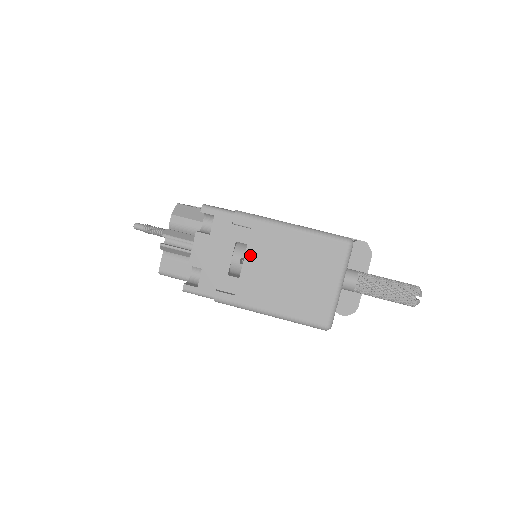
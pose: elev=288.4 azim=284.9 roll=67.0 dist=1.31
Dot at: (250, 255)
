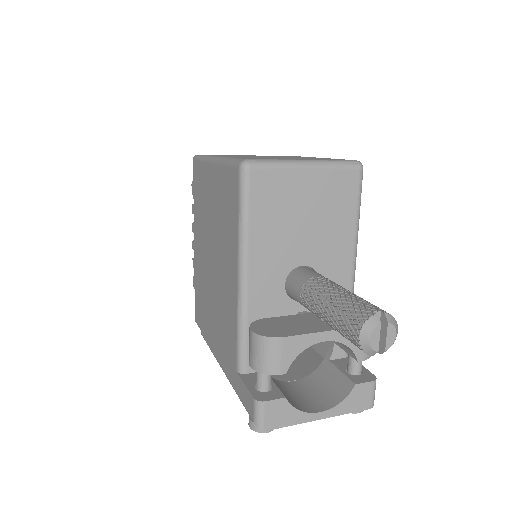
Dot at: occluded
